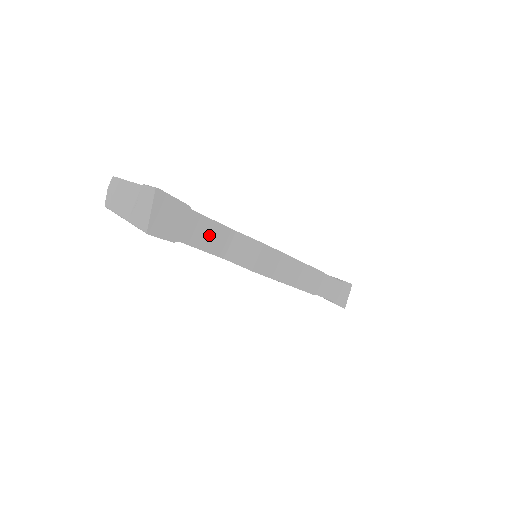
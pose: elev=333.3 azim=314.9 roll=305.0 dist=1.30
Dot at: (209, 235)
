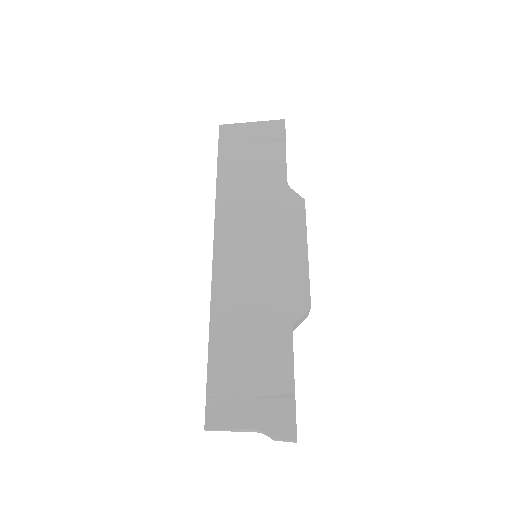
Dot at: occluded
